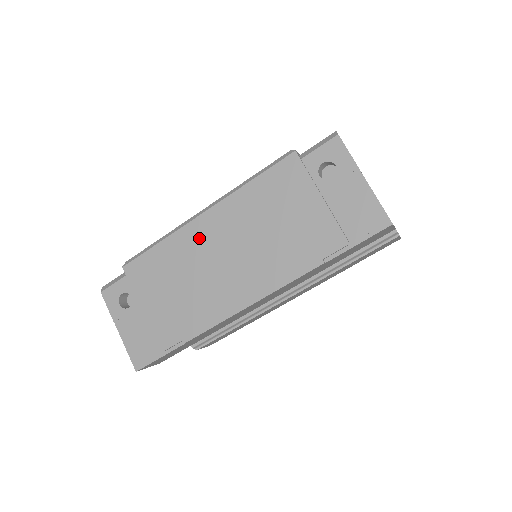
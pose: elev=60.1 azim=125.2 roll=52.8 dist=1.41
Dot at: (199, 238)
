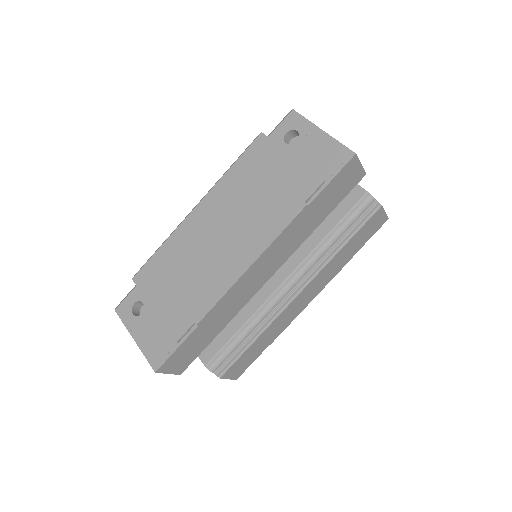
Dot at: (195, 228)
